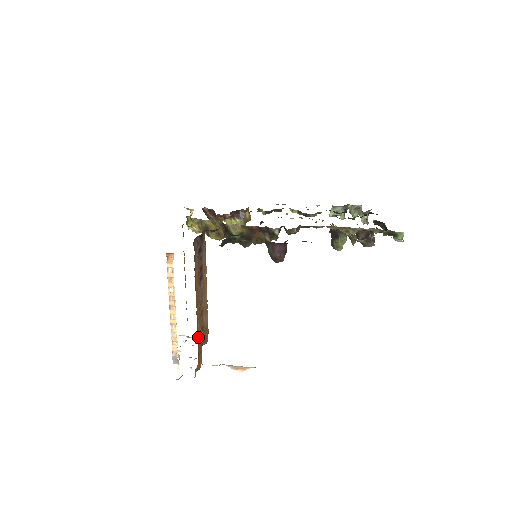
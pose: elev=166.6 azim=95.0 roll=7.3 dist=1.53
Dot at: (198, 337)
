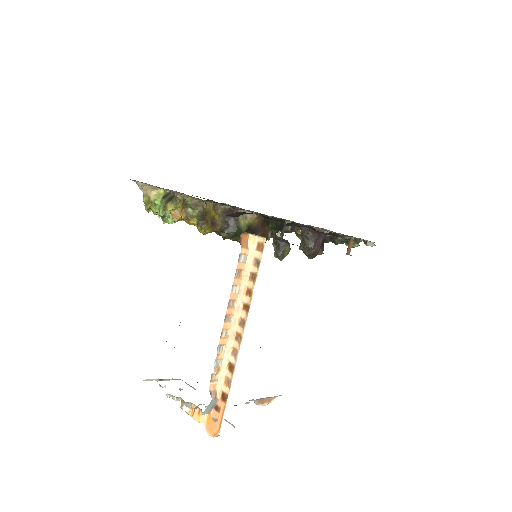
Dot at: occluded
